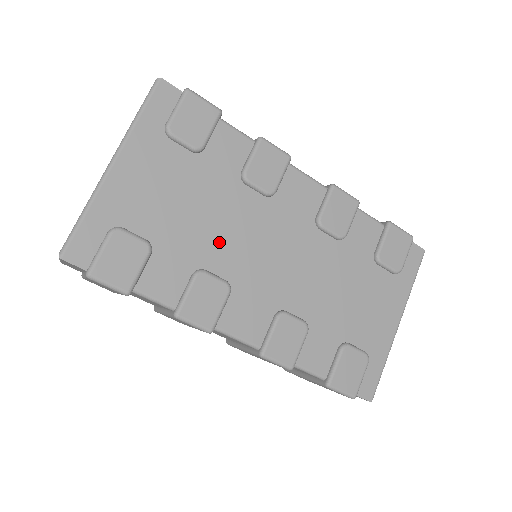
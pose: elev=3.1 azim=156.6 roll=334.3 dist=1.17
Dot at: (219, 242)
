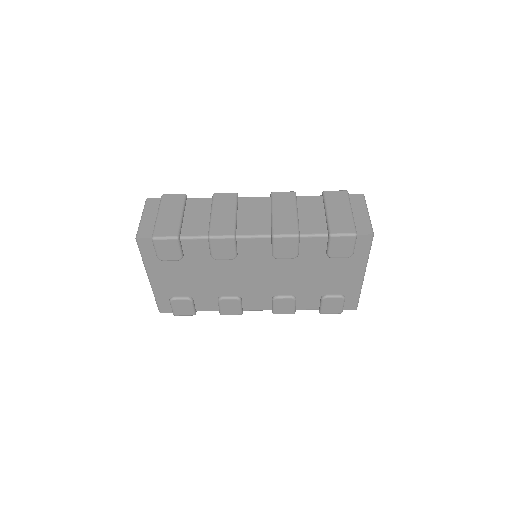
Dot at: (221, 285)
